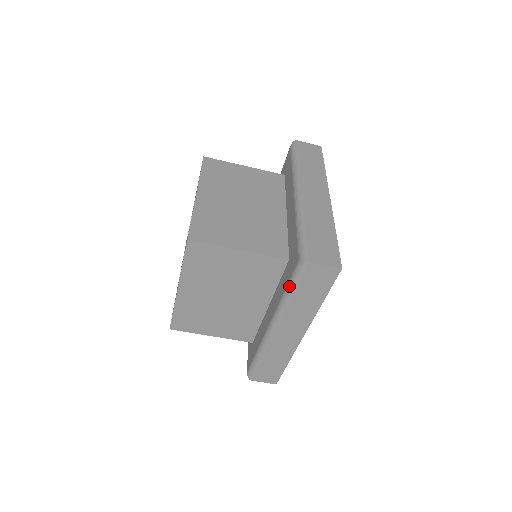
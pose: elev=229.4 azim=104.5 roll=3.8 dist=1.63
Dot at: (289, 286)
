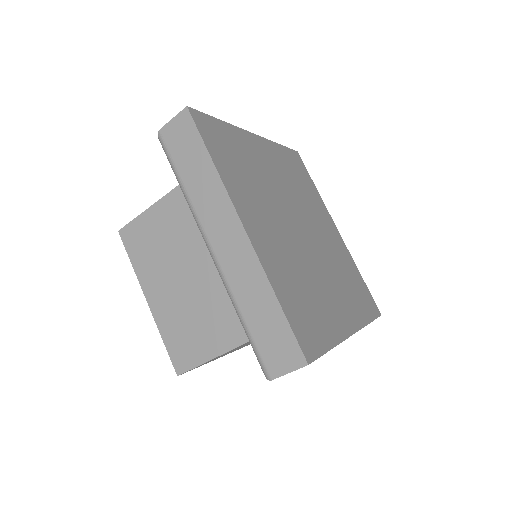
Dot at: occluded
